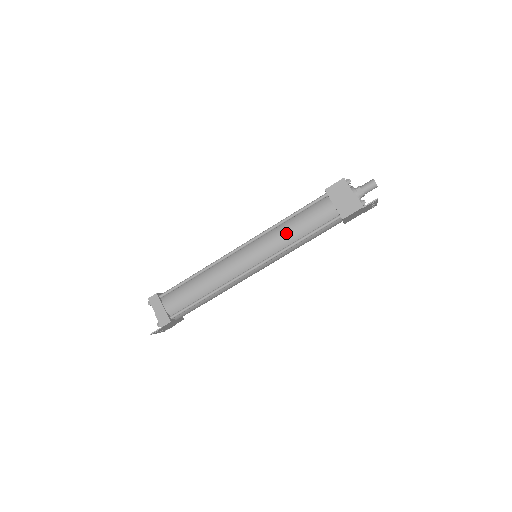
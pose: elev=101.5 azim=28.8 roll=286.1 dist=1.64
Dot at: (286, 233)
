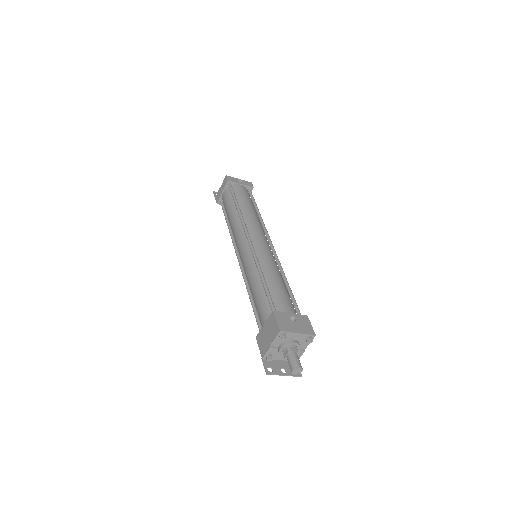
Dot at: (251, 280)
